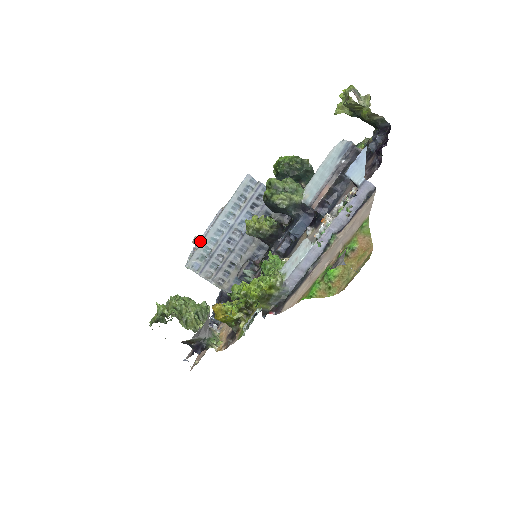
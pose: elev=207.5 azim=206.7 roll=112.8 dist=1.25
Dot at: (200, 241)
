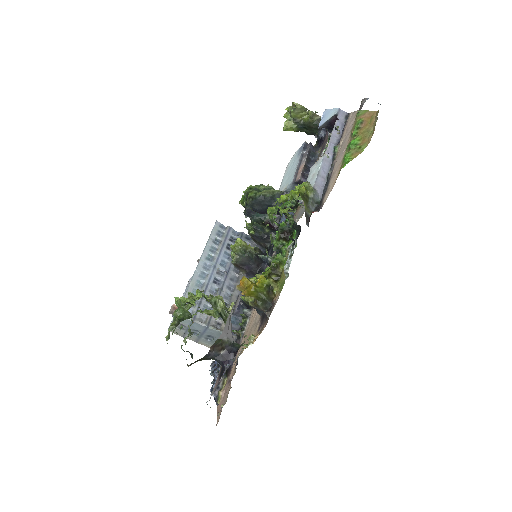
Dot at: occluded
